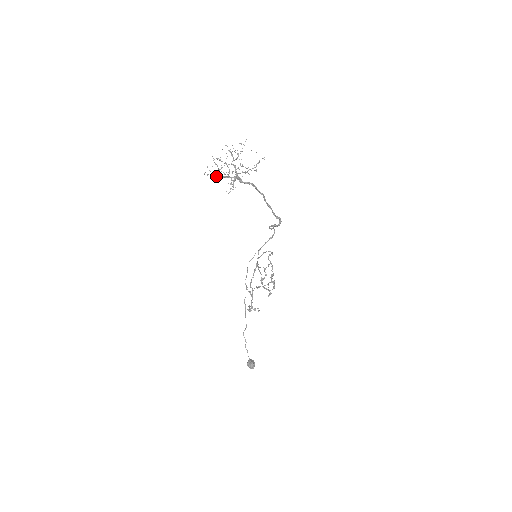
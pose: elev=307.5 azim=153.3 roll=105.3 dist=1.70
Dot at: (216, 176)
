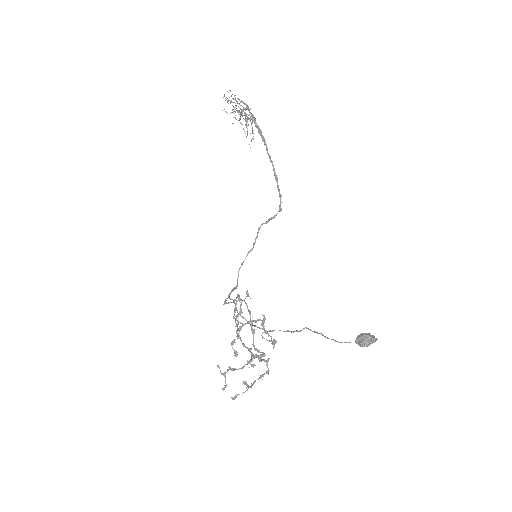
Dot at: occluded
